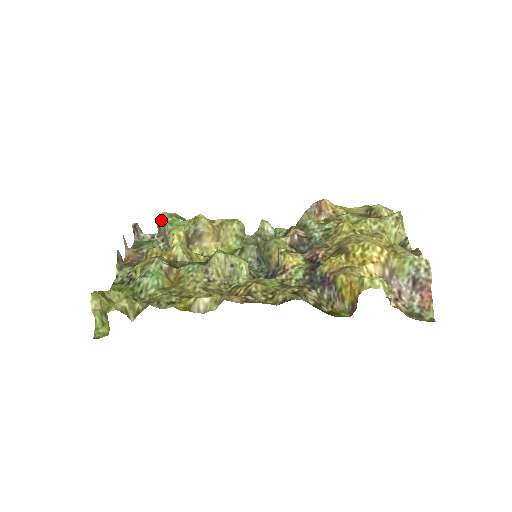
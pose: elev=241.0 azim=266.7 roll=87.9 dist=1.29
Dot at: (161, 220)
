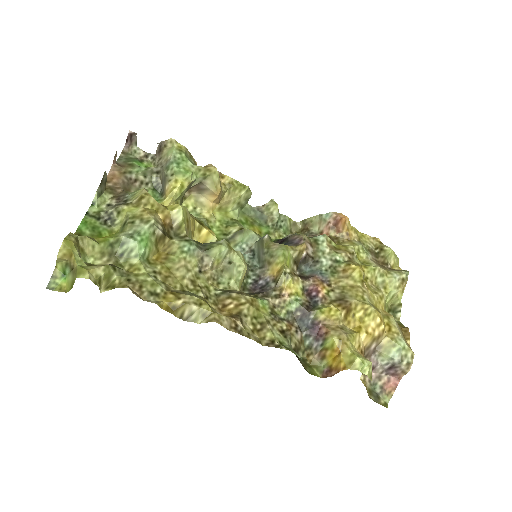
Dot at: (166, 147)
